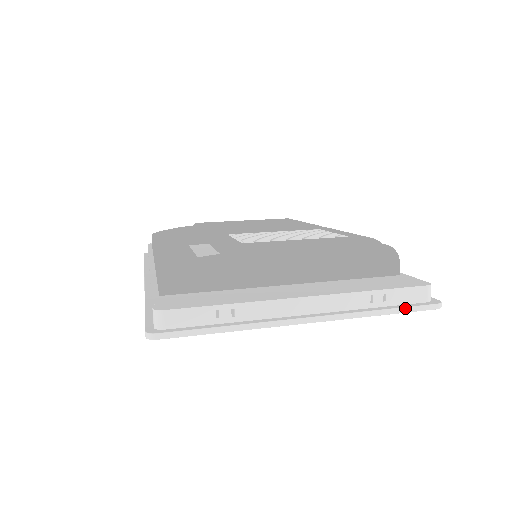
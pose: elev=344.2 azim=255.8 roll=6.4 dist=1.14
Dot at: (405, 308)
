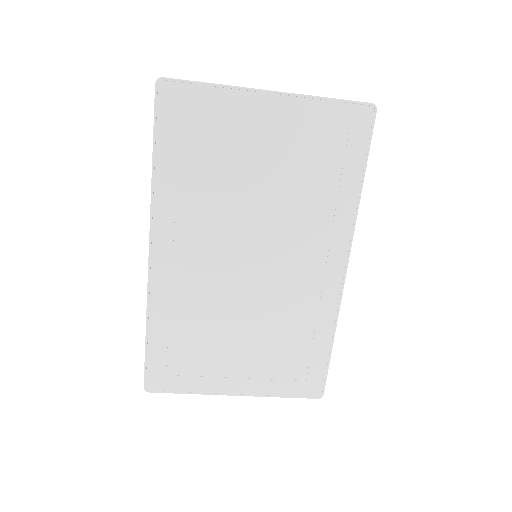
Dot at: (344, 100)
